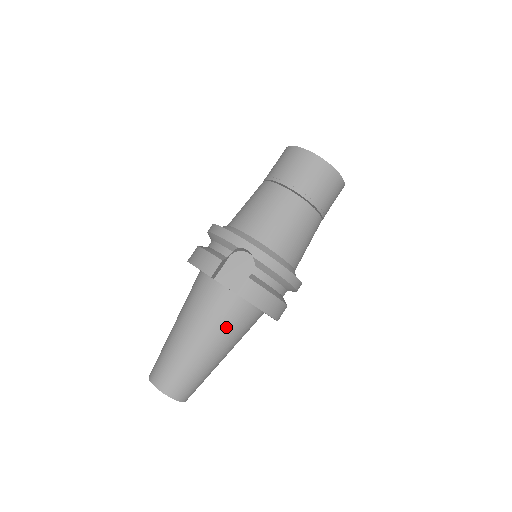
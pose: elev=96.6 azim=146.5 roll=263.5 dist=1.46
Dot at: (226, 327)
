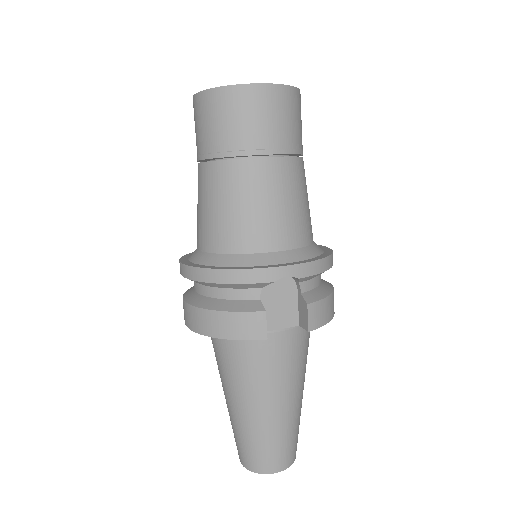
Dot at: (301, 363)
